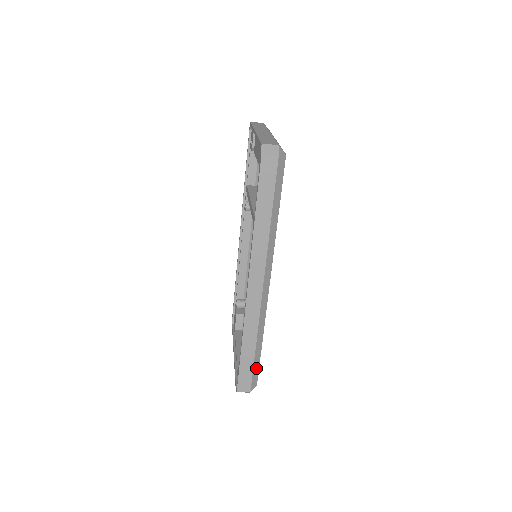
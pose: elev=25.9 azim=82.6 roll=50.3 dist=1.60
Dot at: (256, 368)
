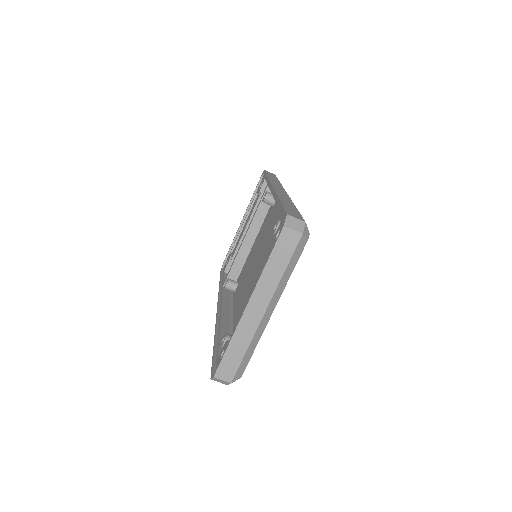
Dot at: occluded
